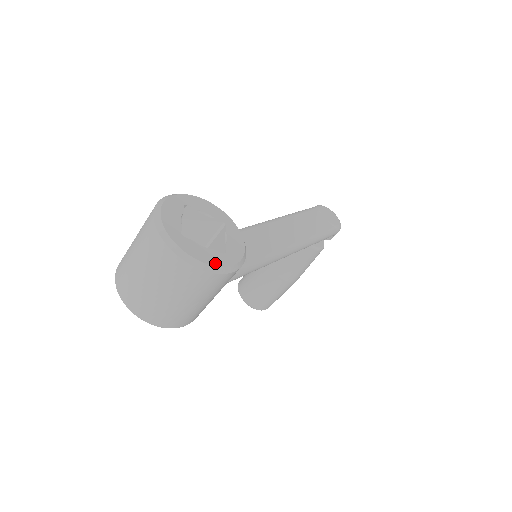
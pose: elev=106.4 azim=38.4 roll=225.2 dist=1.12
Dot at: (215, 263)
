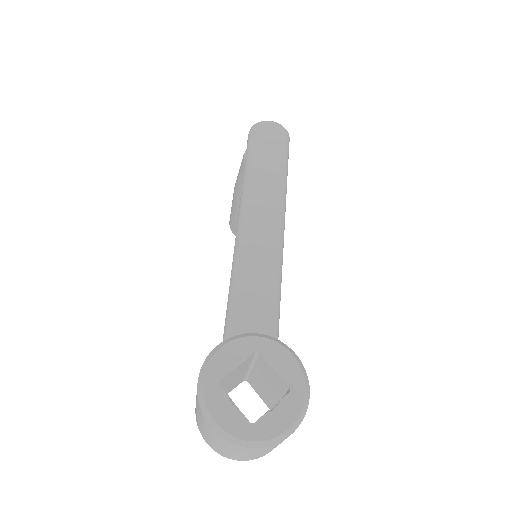
Dot at: (296, 414)
